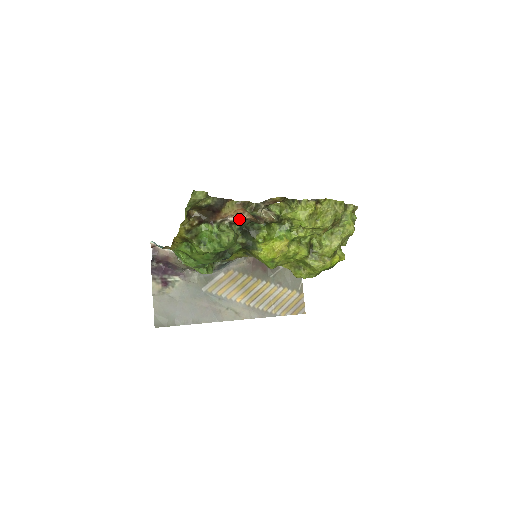
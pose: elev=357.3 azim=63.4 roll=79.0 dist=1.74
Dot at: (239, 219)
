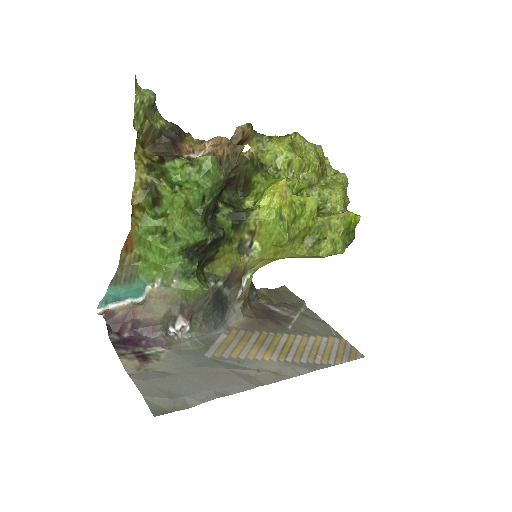
Dot at: (211, 146)
